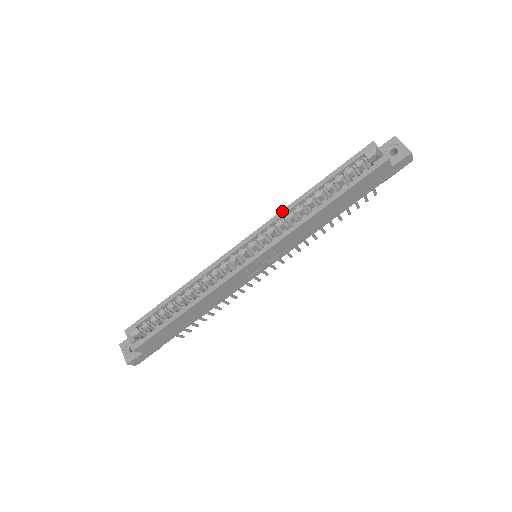
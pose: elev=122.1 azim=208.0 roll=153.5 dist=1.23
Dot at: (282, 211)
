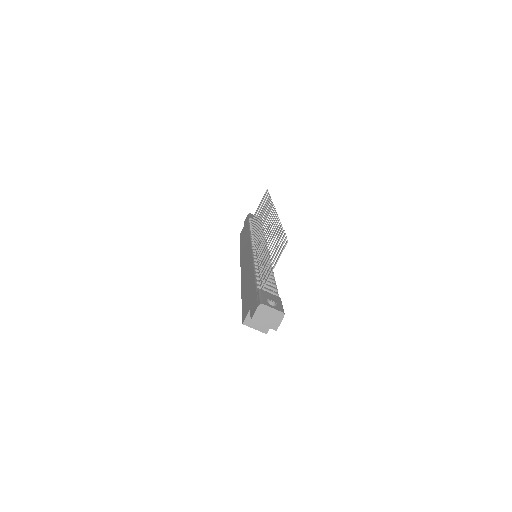
Dot at: occluded
